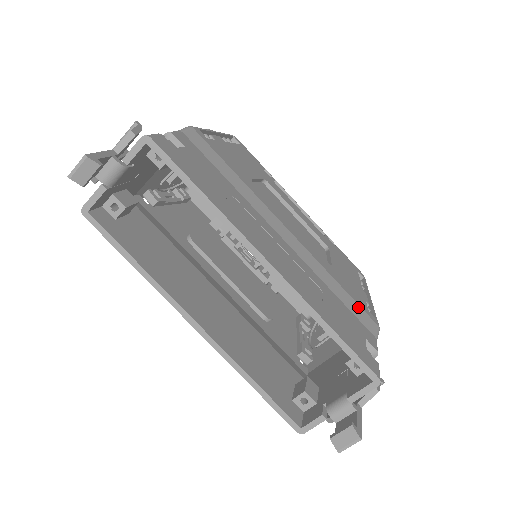
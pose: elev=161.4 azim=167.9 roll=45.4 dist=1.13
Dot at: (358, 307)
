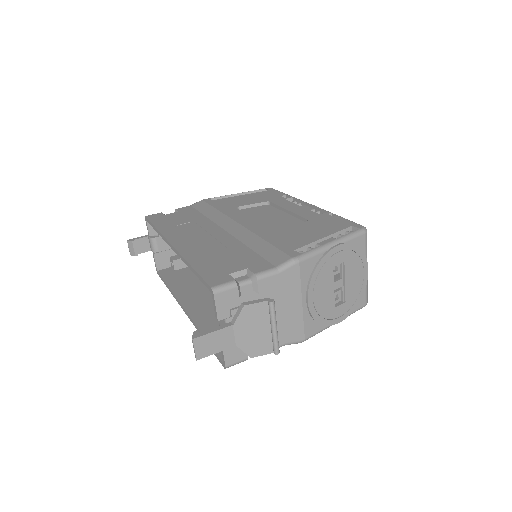
Dot at: (275, 250)
